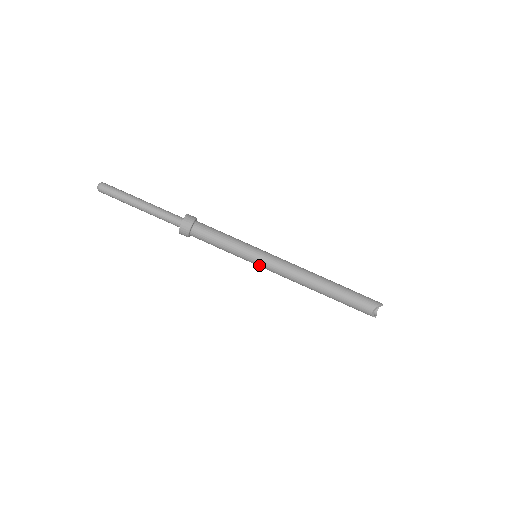
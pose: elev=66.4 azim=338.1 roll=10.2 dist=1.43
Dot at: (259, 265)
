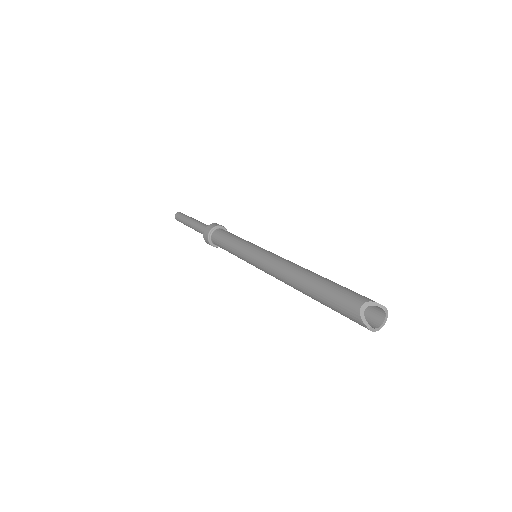
Dot at: (252, 257)
